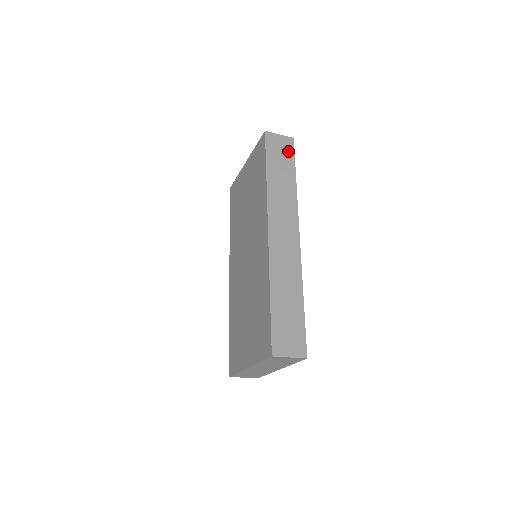
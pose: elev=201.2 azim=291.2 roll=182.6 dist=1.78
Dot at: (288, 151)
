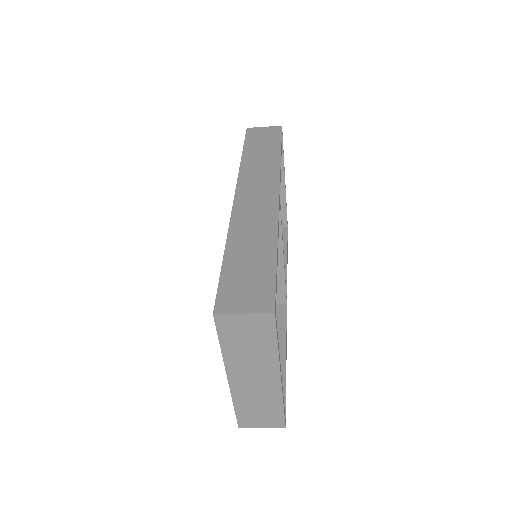
Dot at: (273, 135)
